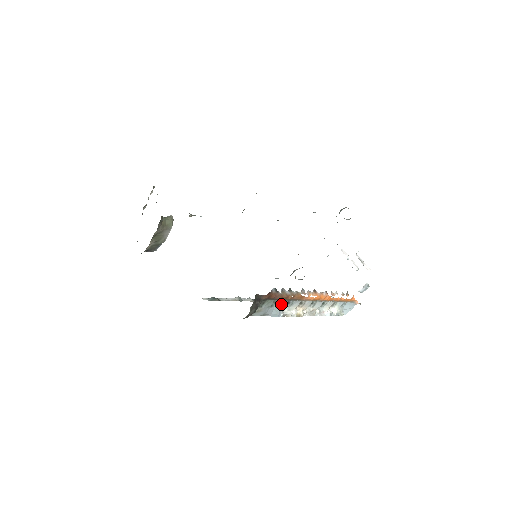
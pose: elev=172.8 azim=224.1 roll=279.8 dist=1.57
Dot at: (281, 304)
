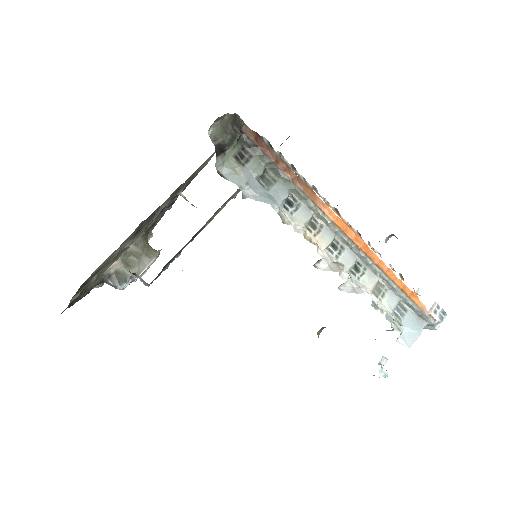
Dot at: (277, 190)
